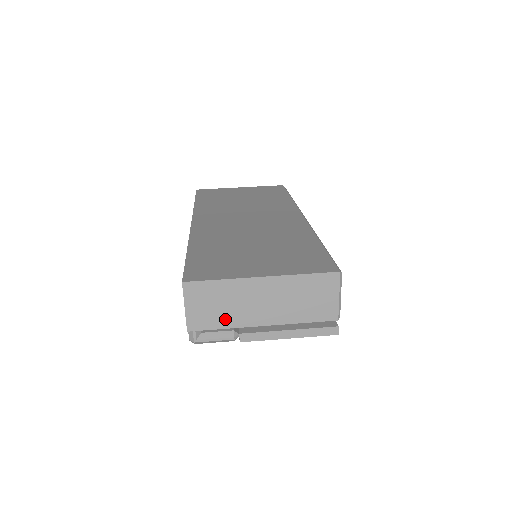
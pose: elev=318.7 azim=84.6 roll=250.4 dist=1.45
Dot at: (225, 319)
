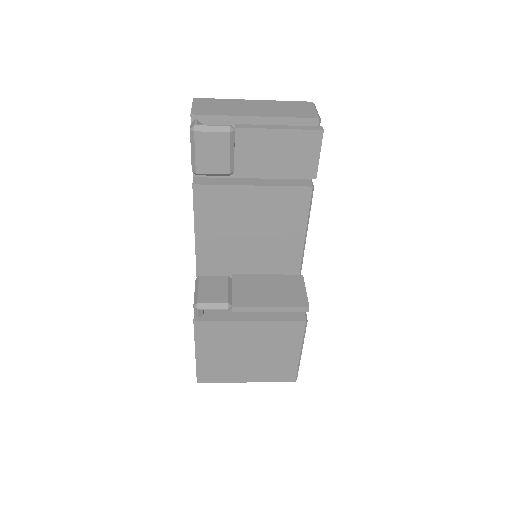
Dot at: (223, 112)
